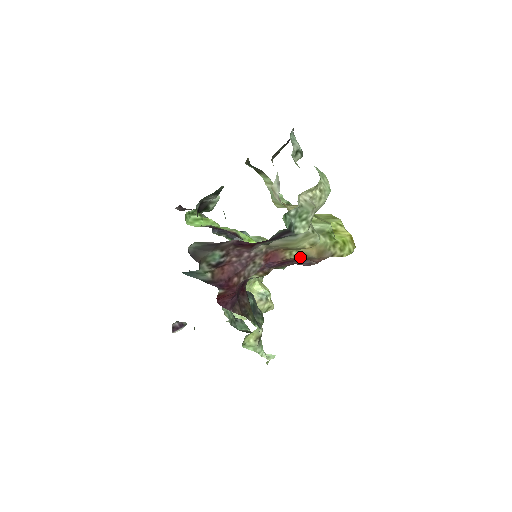
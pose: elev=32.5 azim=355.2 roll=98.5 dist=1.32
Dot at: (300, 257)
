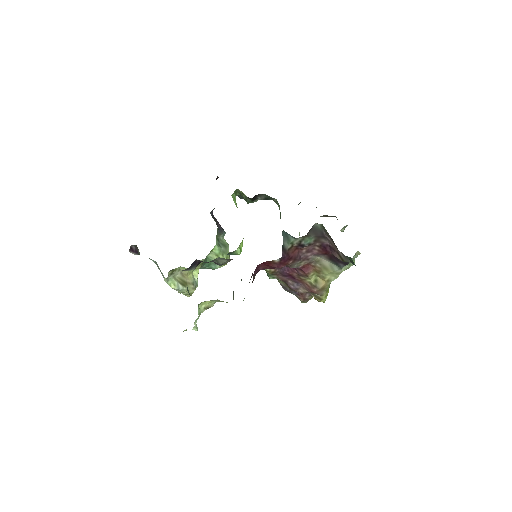
Dot at: (308, 281)
